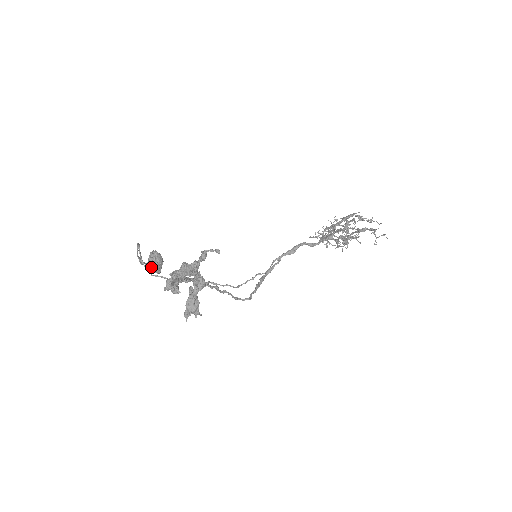
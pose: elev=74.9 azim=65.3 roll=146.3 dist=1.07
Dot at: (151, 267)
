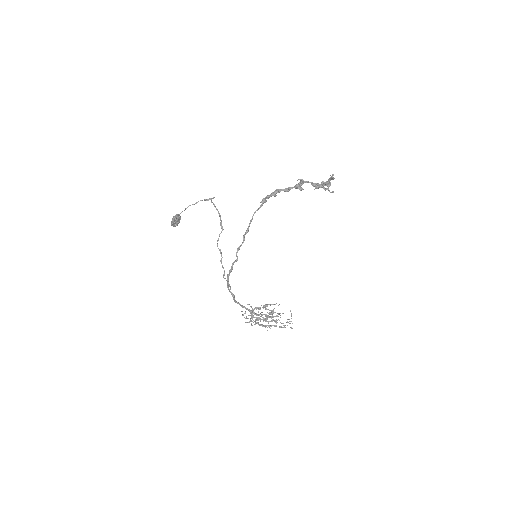
Dot at: (178, 216)
